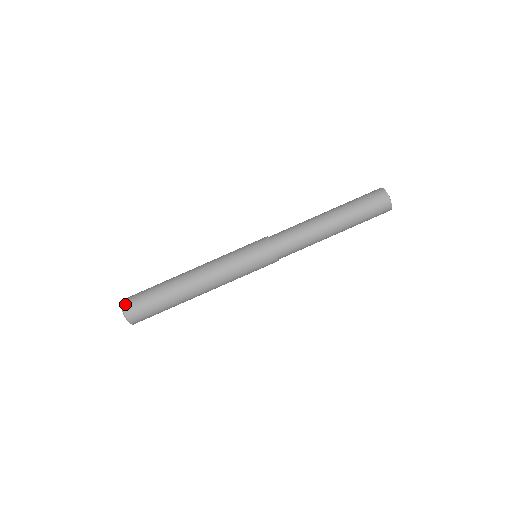
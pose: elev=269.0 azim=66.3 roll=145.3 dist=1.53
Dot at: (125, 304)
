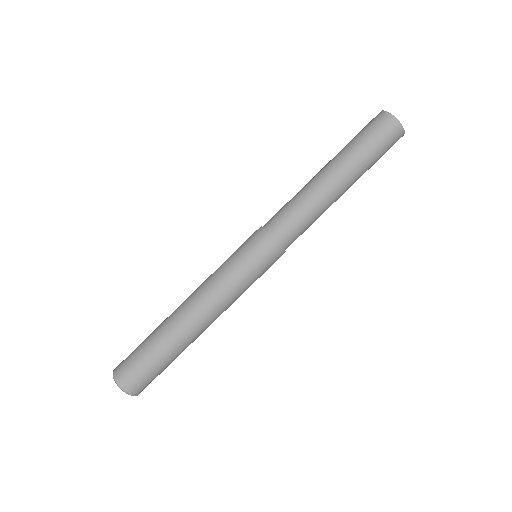
Dot at: (120, 379)
